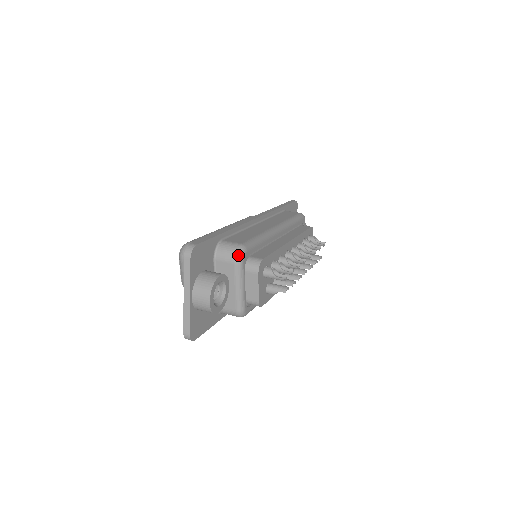
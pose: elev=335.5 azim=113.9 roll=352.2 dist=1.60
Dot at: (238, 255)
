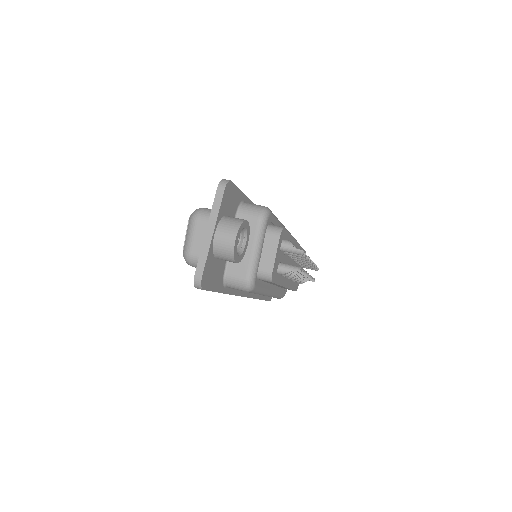
Dot at: (264, 213)
